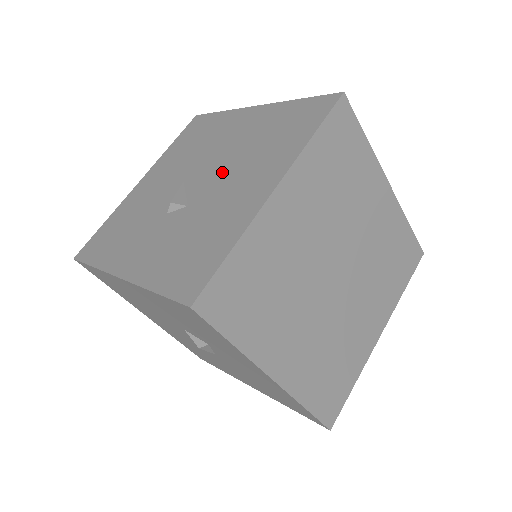
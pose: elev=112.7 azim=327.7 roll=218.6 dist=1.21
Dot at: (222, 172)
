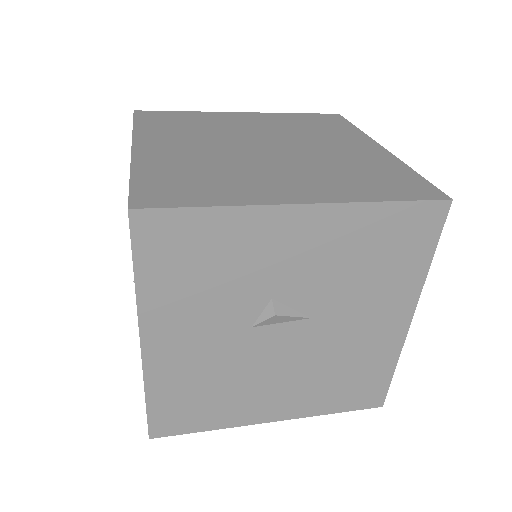
Dot at: occluded
